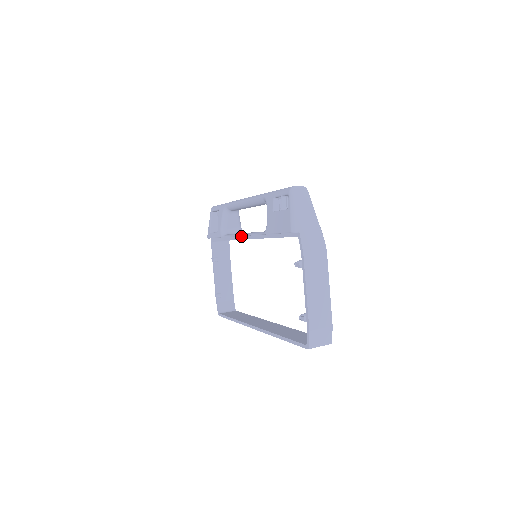
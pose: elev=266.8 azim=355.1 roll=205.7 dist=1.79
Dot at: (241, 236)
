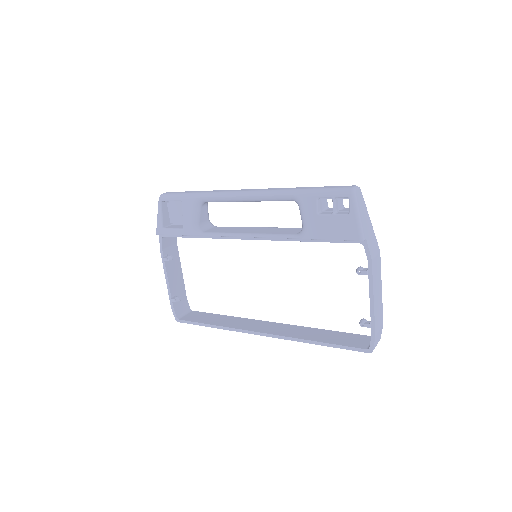
Dot at: occluded
